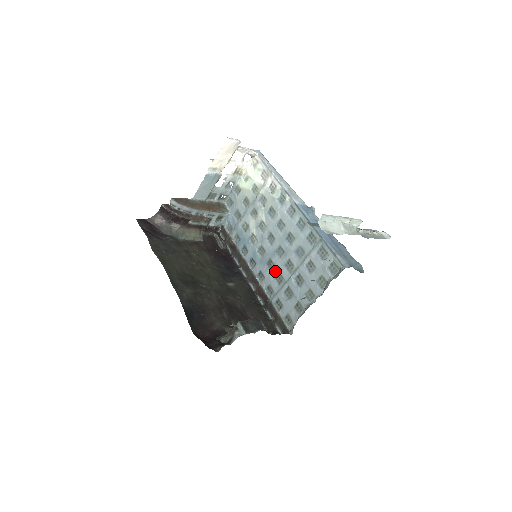
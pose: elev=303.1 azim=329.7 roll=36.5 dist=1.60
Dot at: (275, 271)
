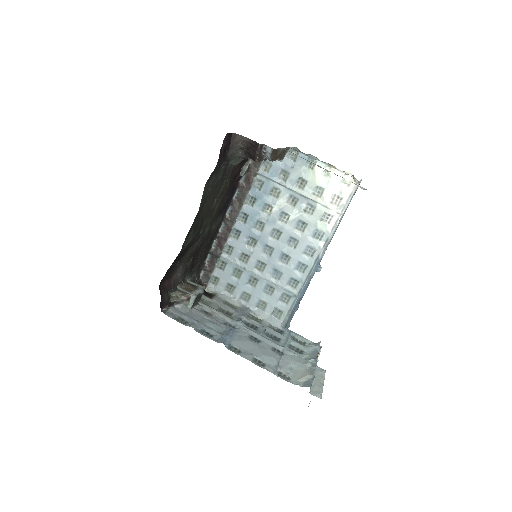
Dot at: (249, 251)
